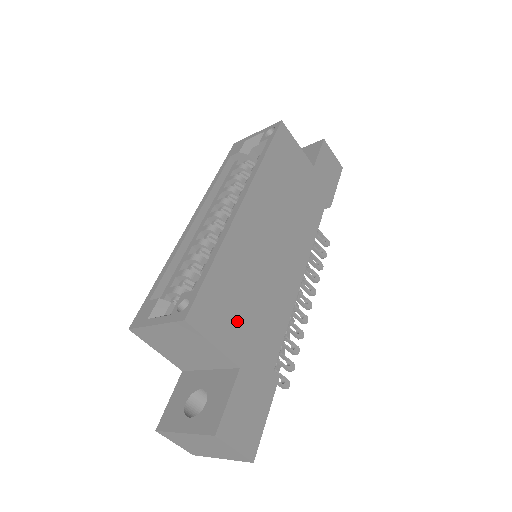
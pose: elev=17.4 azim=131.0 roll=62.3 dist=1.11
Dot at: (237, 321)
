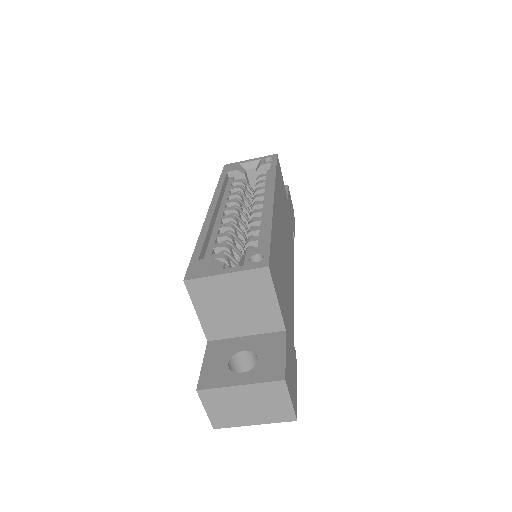
Dot at: (281, 290)
